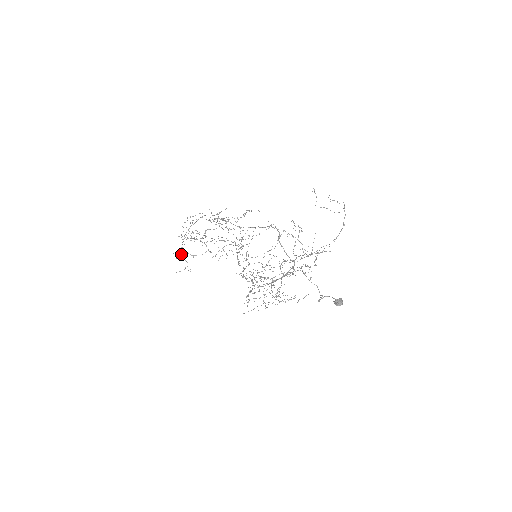
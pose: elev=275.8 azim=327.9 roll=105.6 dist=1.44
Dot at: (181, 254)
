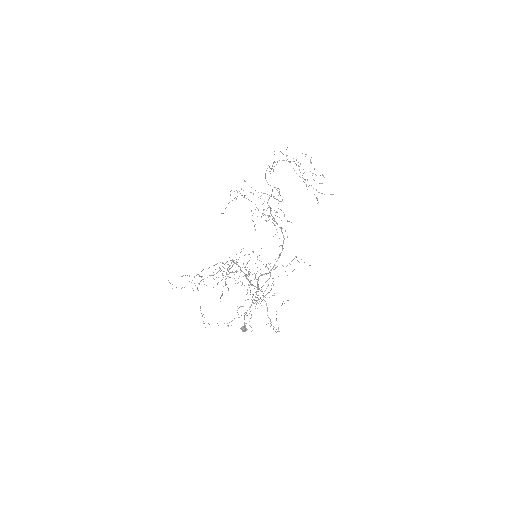
Dot at: occluded
